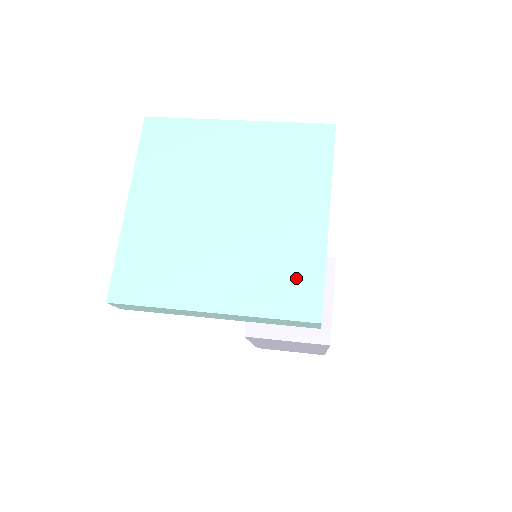
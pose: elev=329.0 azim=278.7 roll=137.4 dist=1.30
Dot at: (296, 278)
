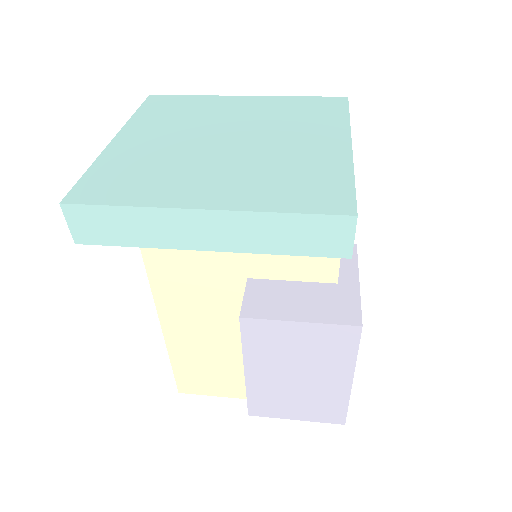
Dot at: (317, 182)
